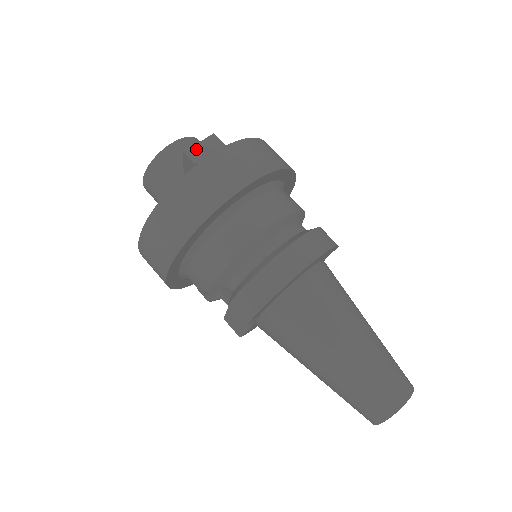
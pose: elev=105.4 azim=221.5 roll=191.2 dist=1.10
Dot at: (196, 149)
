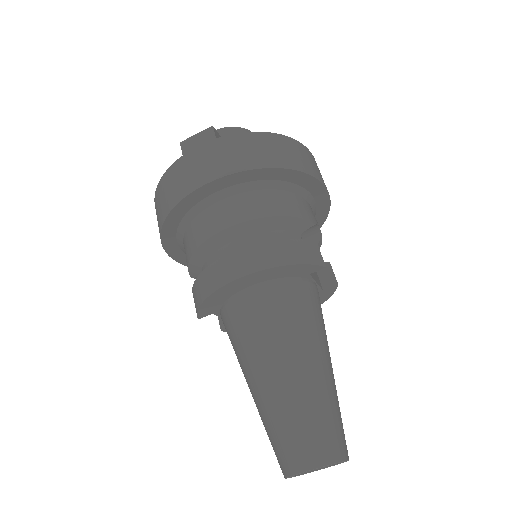
Dot at: (191, 140)
